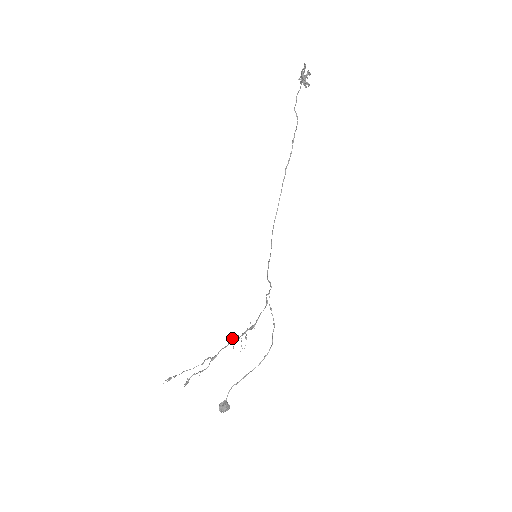
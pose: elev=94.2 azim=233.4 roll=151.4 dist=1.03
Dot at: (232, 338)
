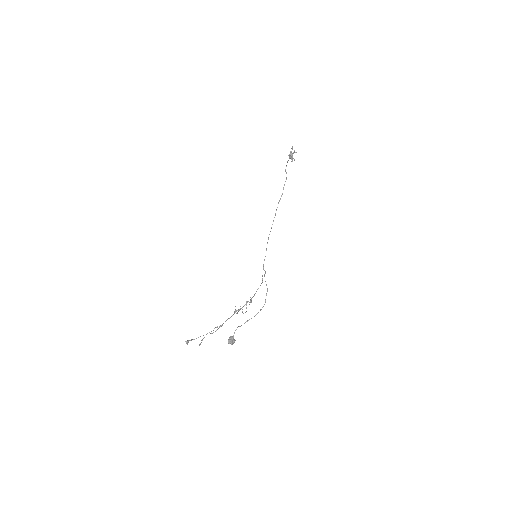
Dot at: (236, 310)
